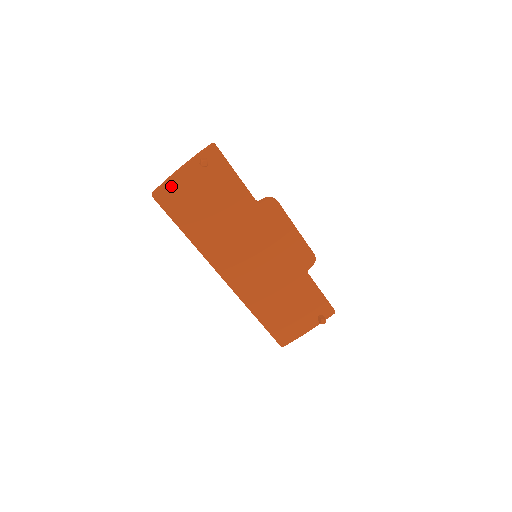
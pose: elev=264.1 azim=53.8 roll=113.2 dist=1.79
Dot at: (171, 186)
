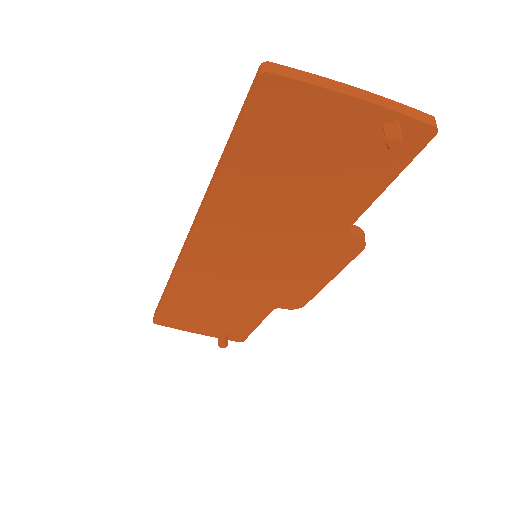
Dot at: (307, 97)
